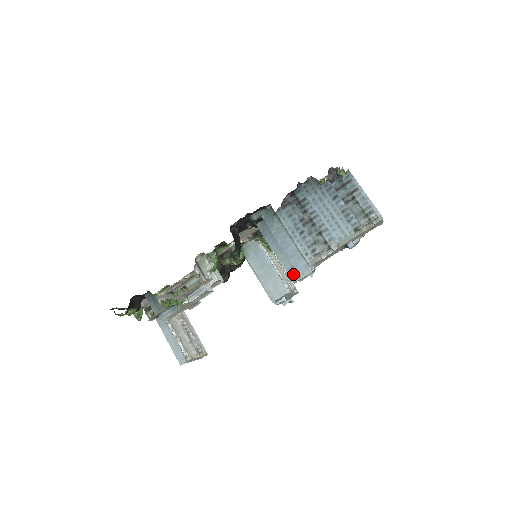
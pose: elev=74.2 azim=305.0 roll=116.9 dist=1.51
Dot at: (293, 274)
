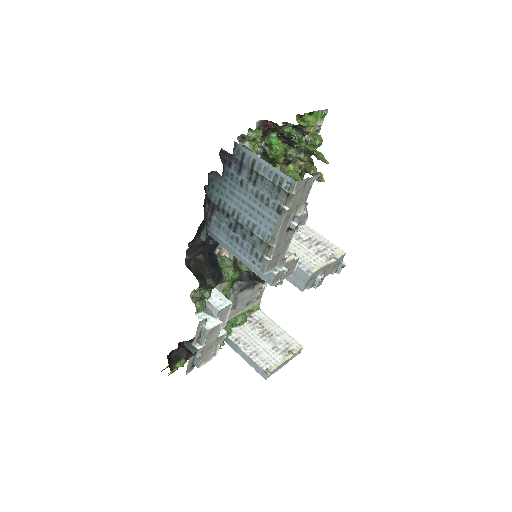
Dot at: occluded
